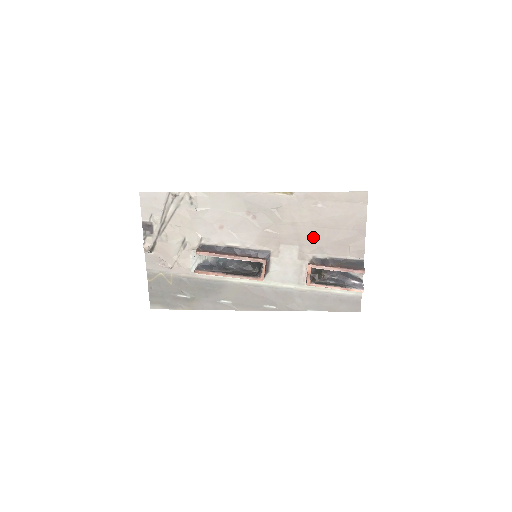
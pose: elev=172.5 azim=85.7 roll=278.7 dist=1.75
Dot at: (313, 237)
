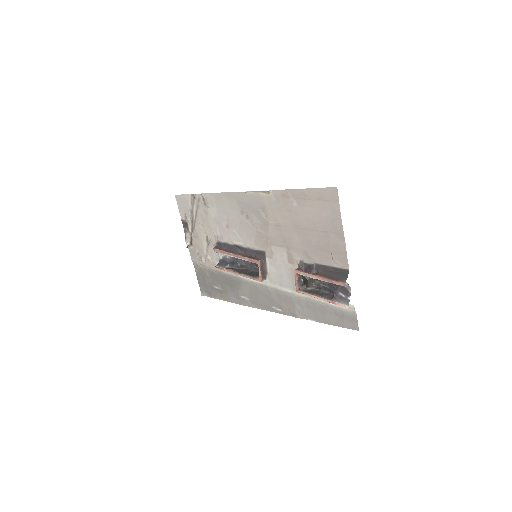
Dot at: (296, 239)
